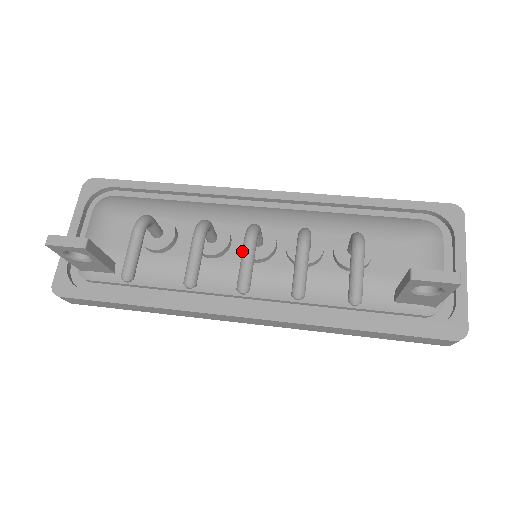
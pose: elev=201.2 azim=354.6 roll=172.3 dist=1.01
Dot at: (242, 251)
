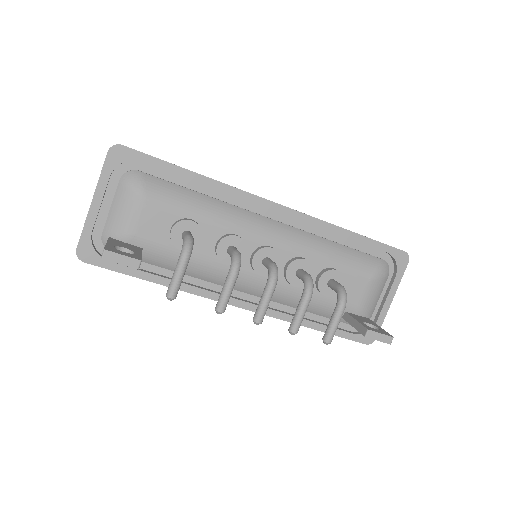
Dot at: (264, 294)
